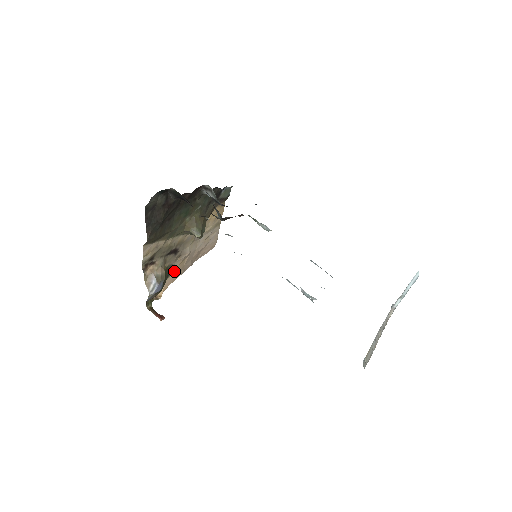
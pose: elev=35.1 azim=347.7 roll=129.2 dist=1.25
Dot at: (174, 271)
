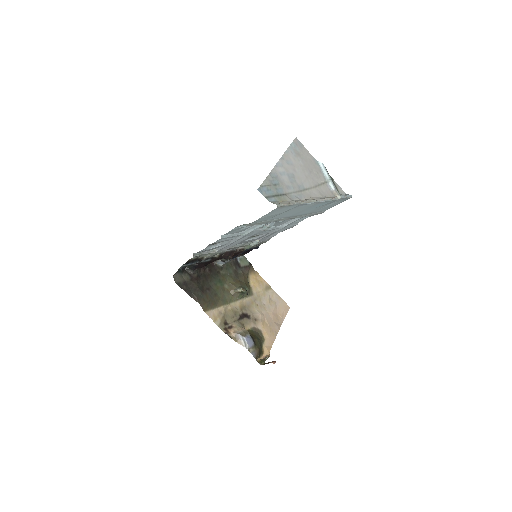
Dot at: (265, 334)
